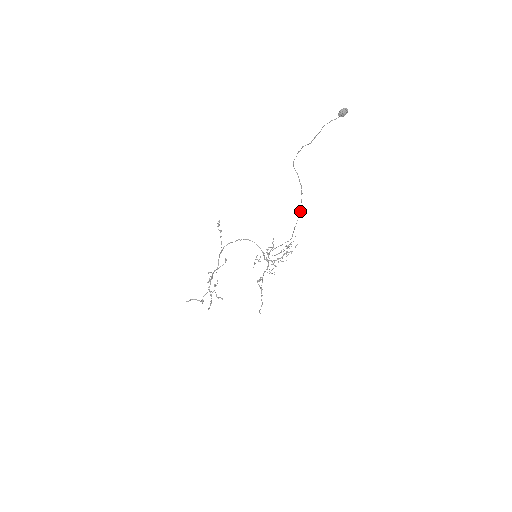
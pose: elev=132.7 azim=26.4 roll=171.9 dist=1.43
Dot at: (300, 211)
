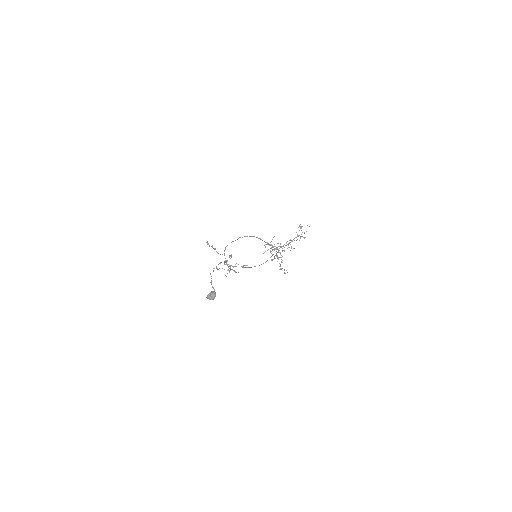
Dot at: occluded
